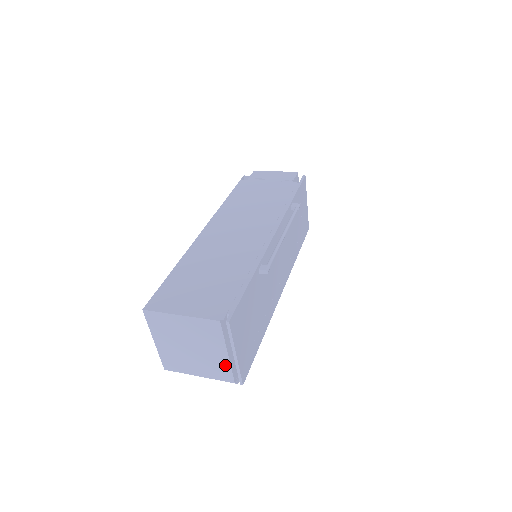
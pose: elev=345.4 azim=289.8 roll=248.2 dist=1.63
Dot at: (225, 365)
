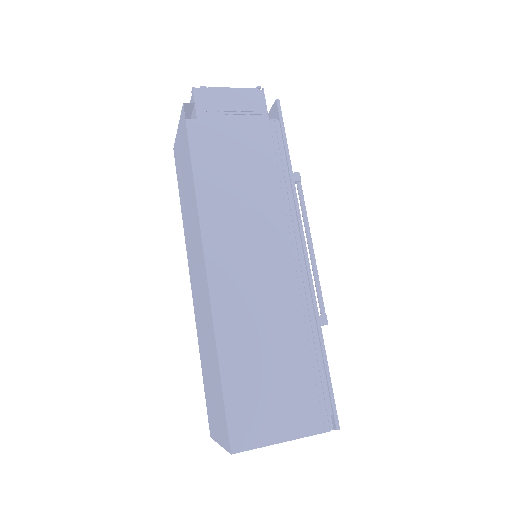
Dot at: occluded
